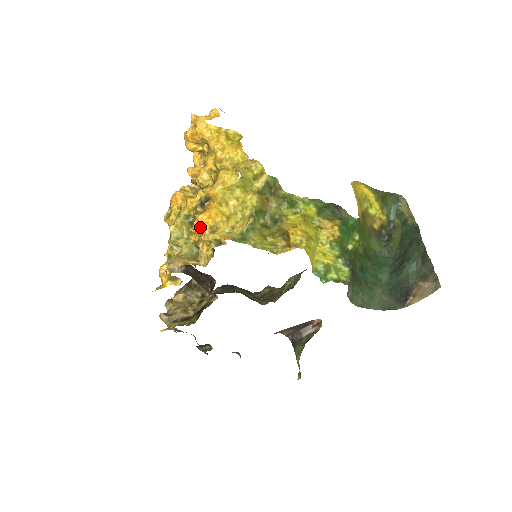
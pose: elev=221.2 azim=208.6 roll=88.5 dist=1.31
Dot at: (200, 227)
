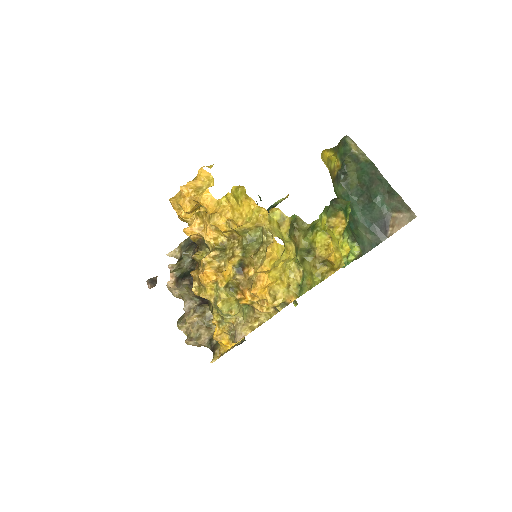
Dot at: (255, 296)
